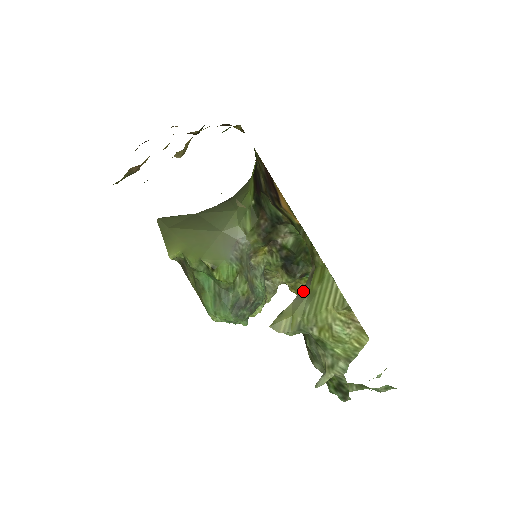
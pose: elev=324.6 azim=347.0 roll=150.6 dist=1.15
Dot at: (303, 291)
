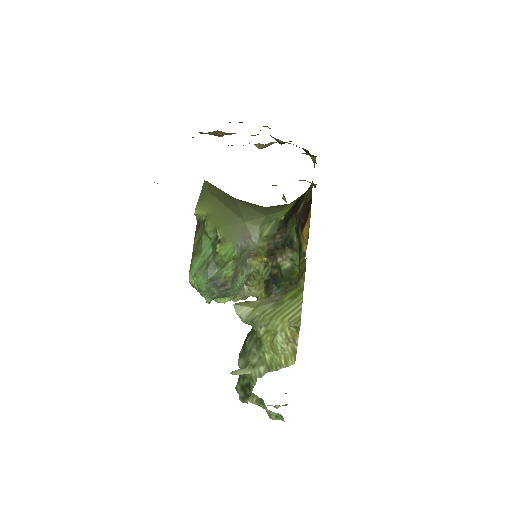
Dot at: (274, 297)
